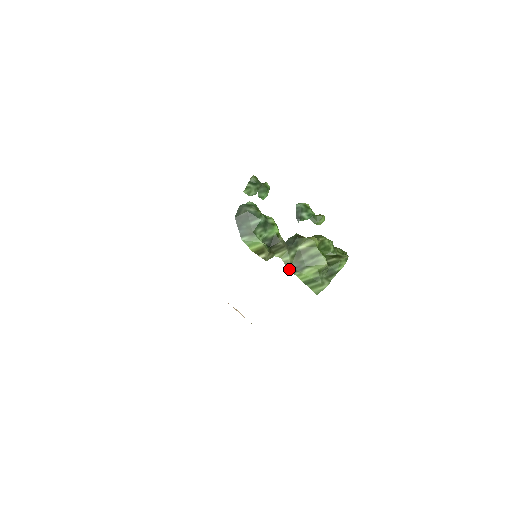
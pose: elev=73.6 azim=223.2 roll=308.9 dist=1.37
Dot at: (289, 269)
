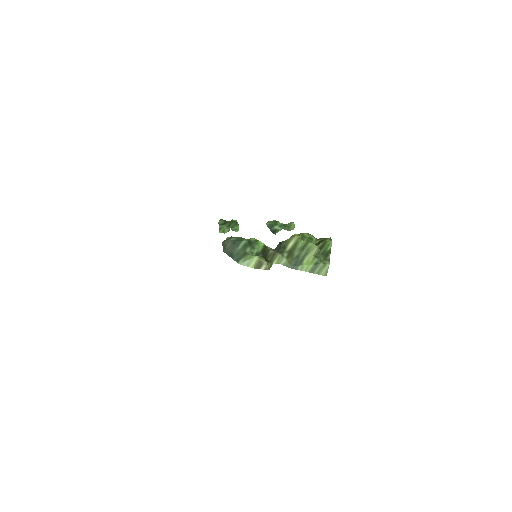
Dot at: (291, 268)
